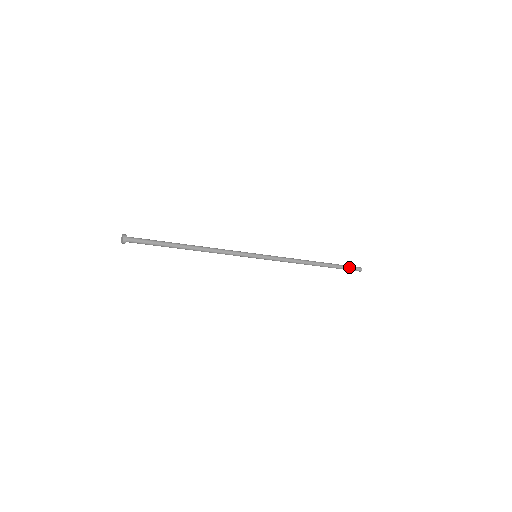
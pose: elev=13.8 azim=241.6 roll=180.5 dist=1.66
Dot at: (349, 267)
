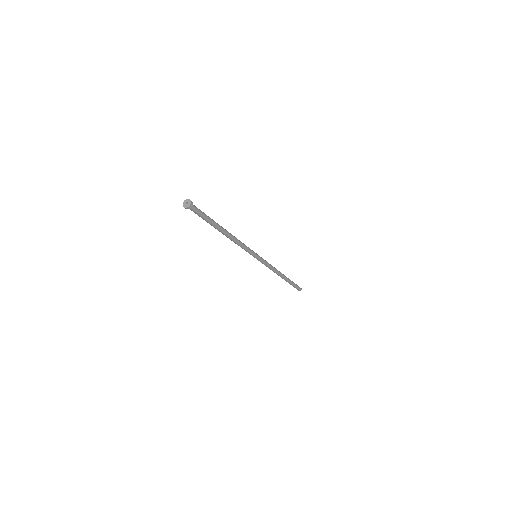
Dot at: (296, 287)
